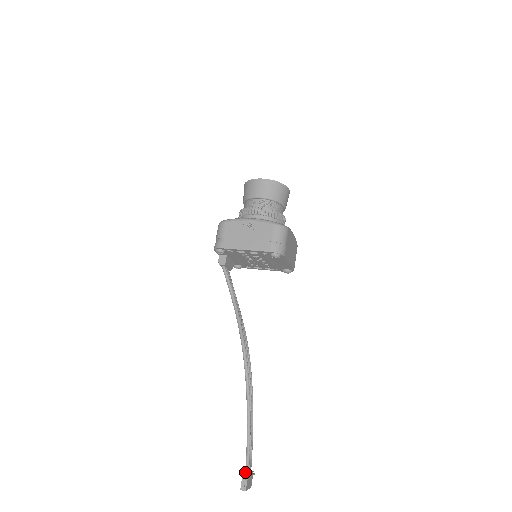
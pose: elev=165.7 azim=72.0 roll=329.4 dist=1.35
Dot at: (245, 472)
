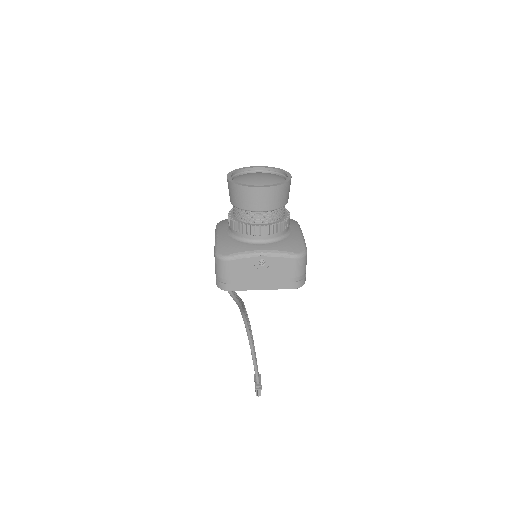
Dot at: (257, 384)
